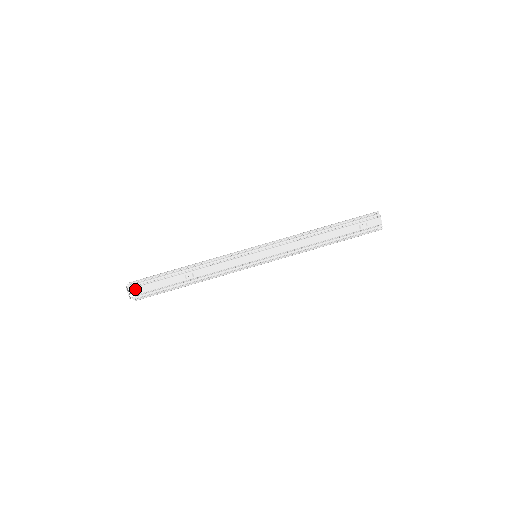
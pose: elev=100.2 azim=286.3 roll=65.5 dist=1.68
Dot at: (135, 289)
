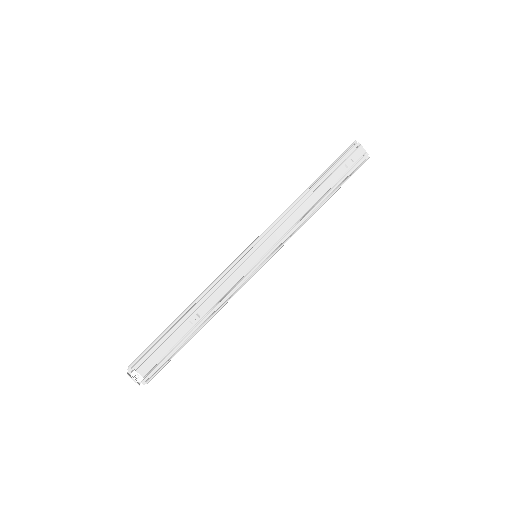
Dot at: (139, 370)
